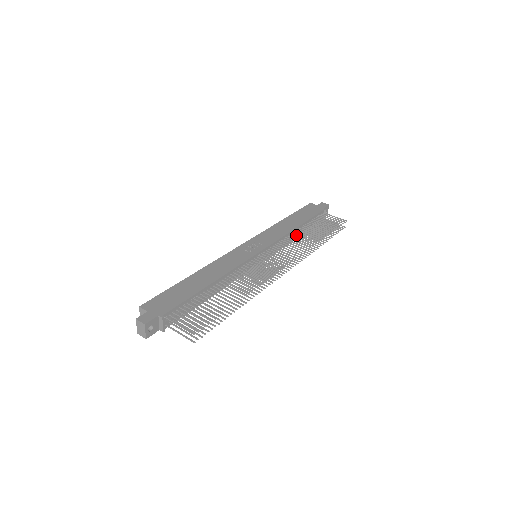
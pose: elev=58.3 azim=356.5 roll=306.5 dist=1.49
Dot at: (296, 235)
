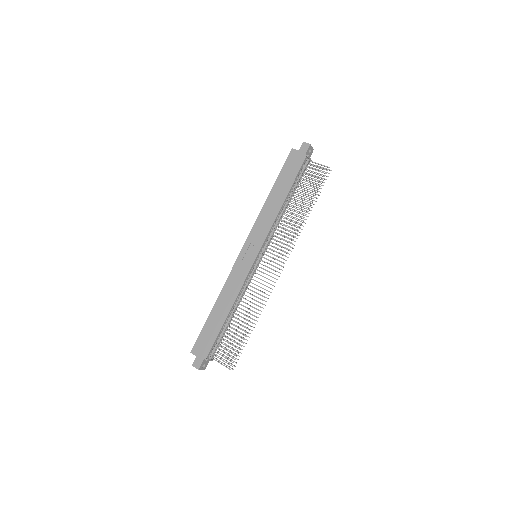
Dot at: occluded
